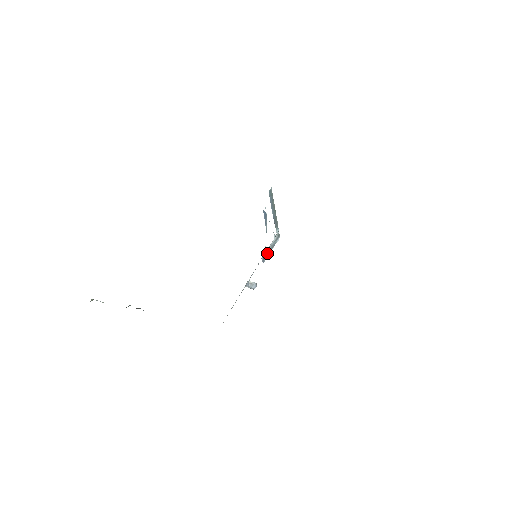
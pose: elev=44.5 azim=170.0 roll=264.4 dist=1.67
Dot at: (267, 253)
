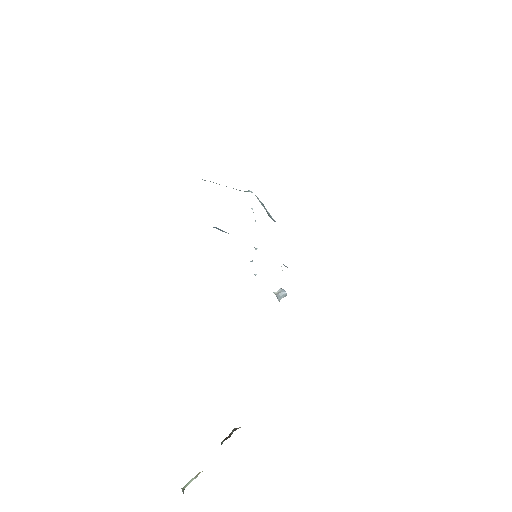
Dot at: (267, 213)
